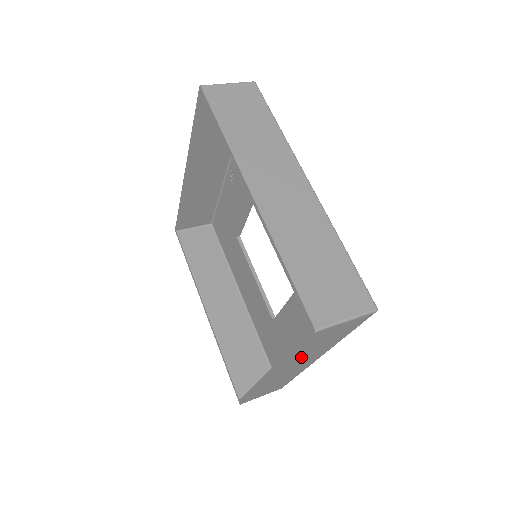
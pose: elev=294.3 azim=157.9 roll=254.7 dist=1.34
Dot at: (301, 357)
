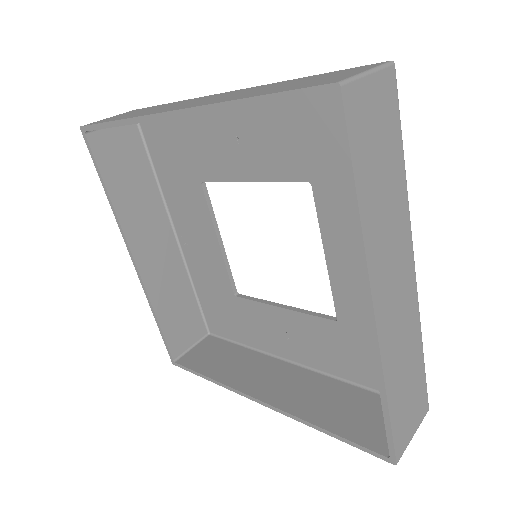
Dot at: (380, 229)
